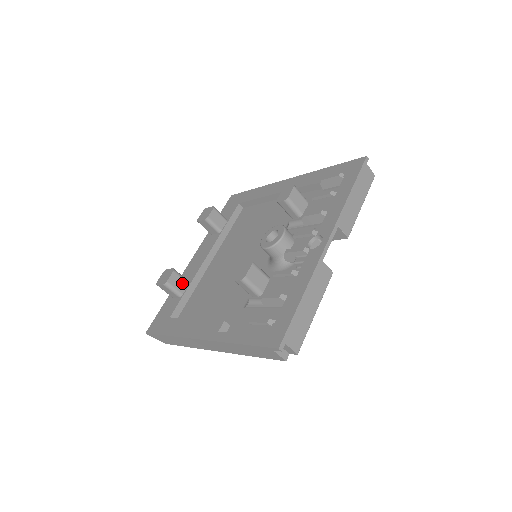
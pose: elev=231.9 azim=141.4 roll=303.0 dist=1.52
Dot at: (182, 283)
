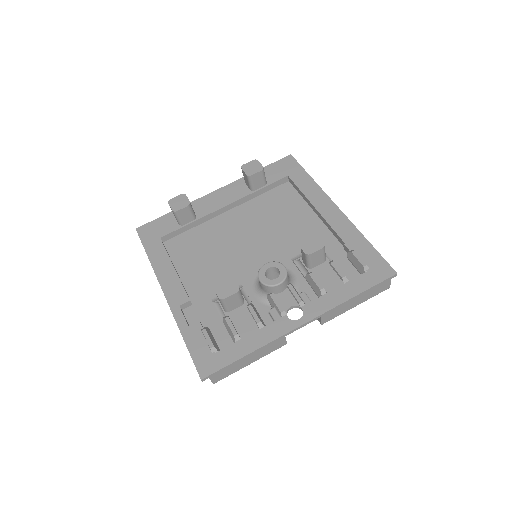
Dot at: (189, 217)
